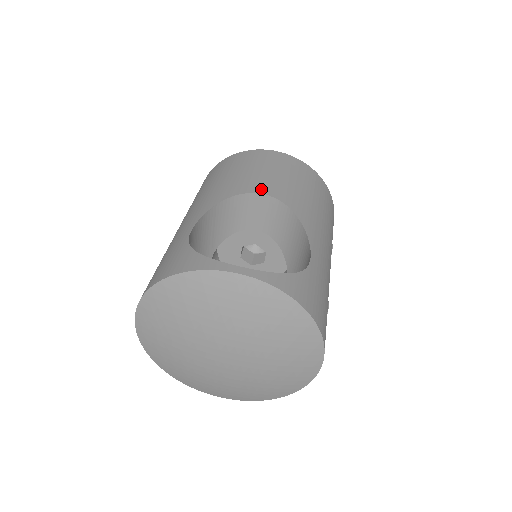
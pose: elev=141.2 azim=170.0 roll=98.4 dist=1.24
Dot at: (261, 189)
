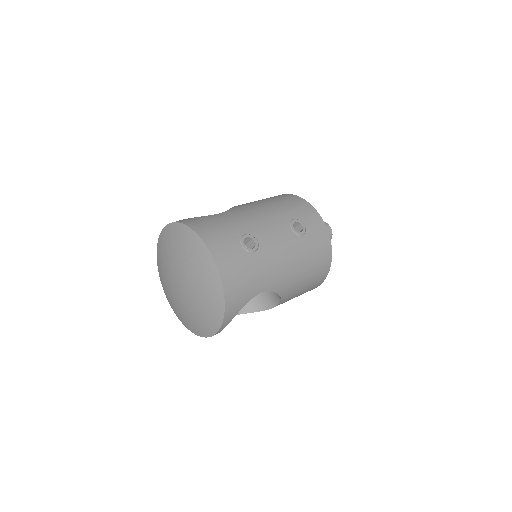
Dot at: occluded
